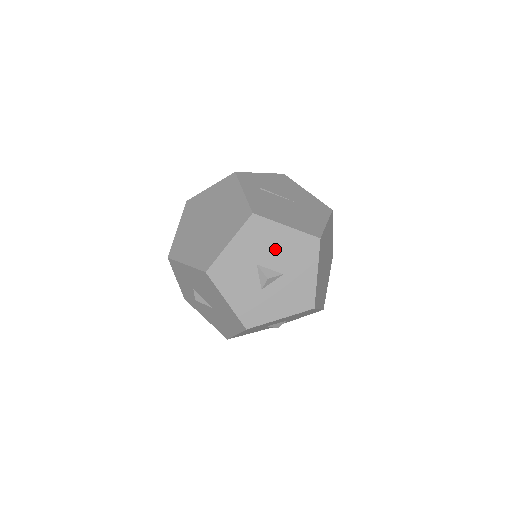
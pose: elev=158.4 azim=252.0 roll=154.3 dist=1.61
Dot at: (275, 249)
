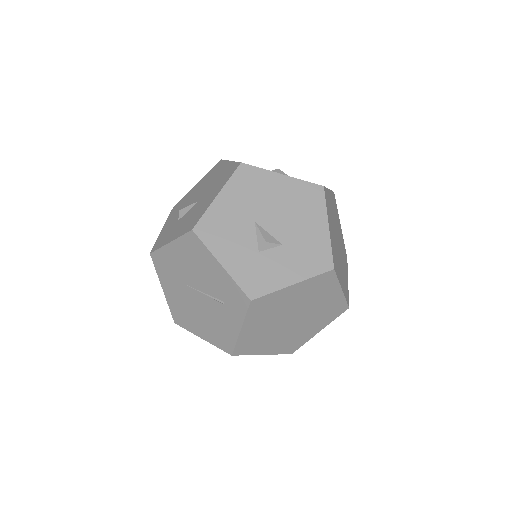
Dot at: occluded
